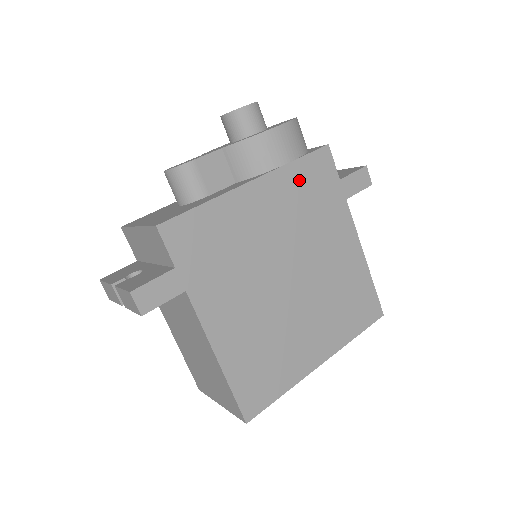
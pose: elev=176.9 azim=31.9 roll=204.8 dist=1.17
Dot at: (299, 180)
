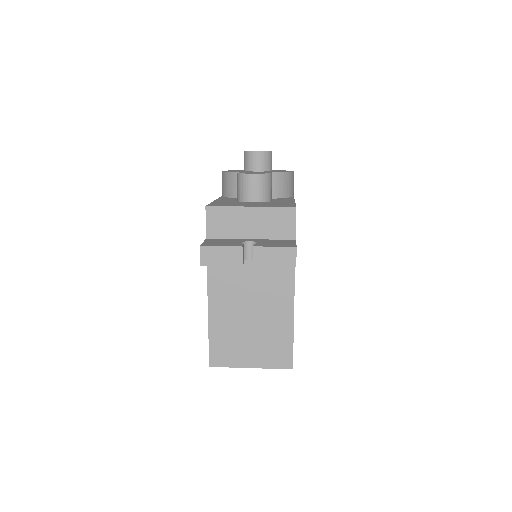
Dot at: occluded
